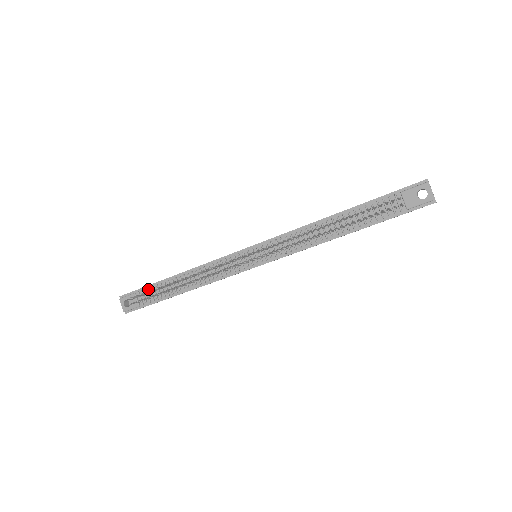
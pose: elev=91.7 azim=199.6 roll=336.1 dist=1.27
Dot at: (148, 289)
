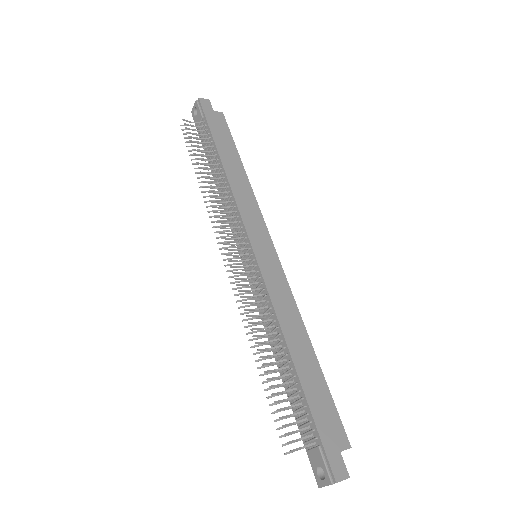
Dot at: (208, 132)
